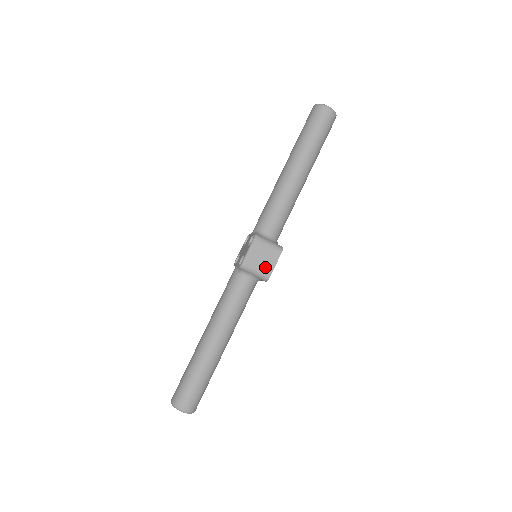
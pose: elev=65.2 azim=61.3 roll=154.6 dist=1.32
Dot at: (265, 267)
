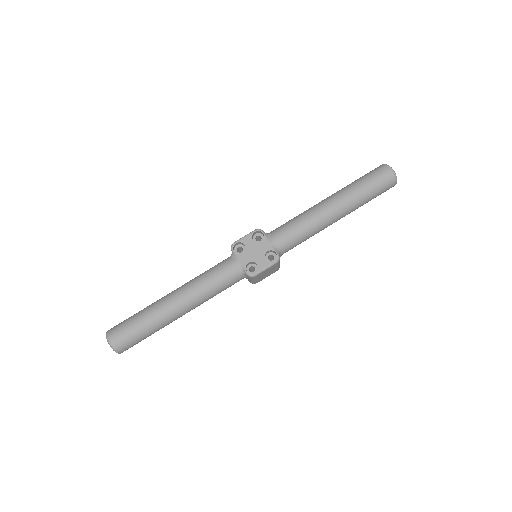
Dot at: (261, 278)
